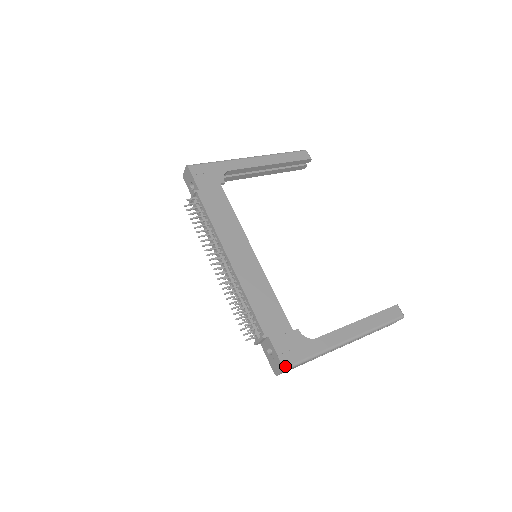
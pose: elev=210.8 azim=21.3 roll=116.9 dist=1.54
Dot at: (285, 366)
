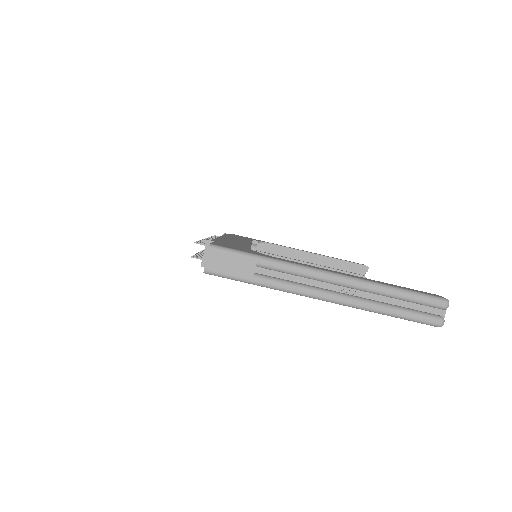
Dot at: (214, 244)
